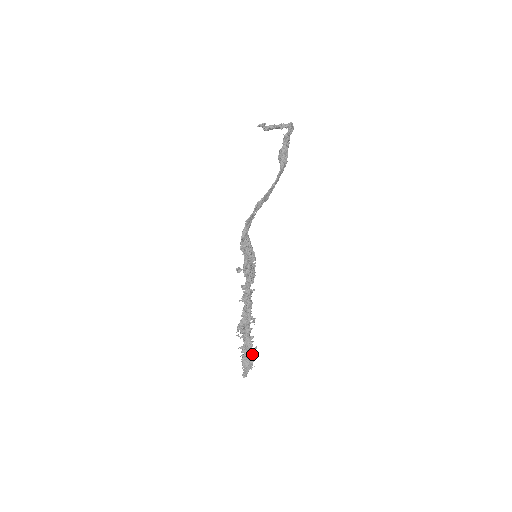
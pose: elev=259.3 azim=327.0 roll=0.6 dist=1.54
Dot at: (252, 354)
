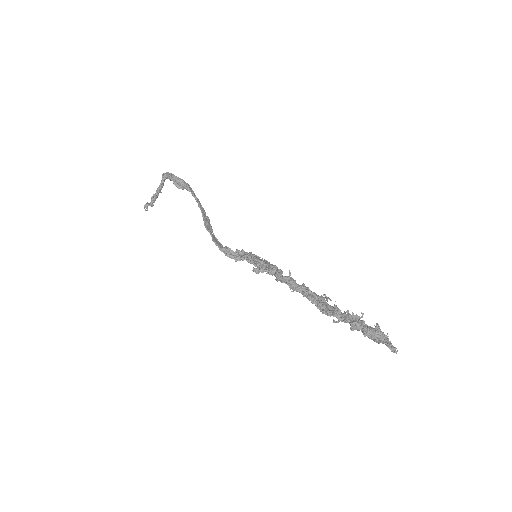
Dot at: (369, 326)
